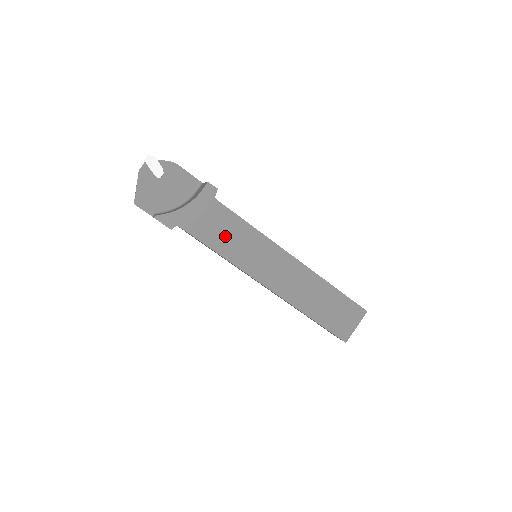
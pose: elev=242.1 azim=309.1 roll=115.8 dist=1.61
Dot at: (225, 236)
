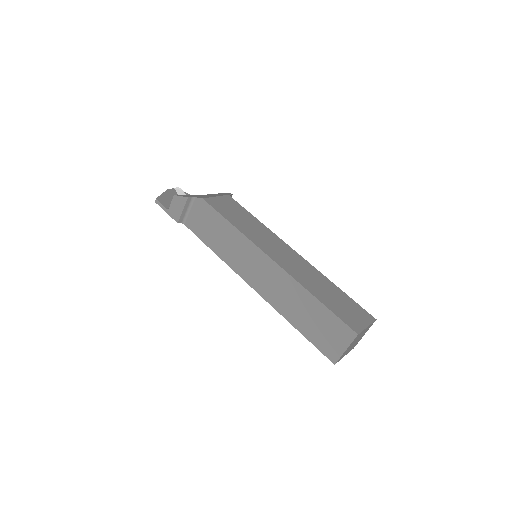
Dot at: (234, 214)
